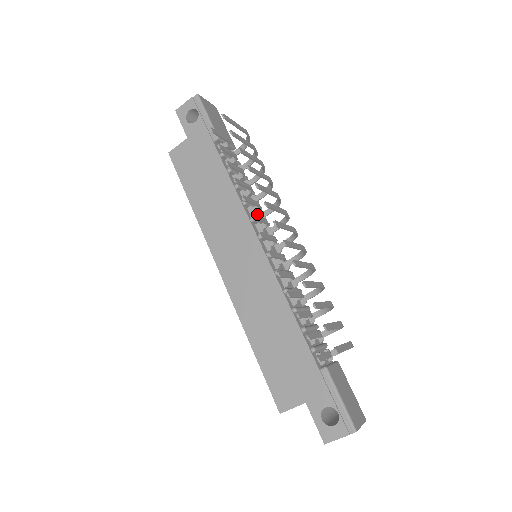
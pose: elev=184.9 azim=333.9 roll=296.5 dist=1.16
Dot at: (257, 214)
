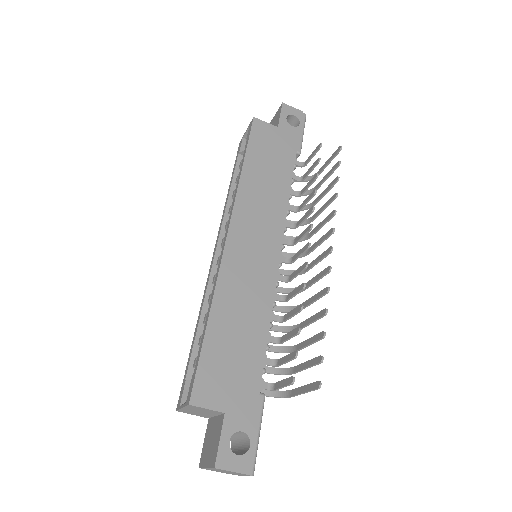
Dot at: occluded
